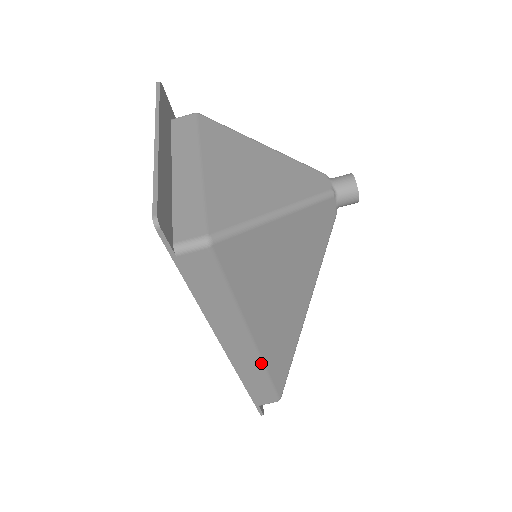
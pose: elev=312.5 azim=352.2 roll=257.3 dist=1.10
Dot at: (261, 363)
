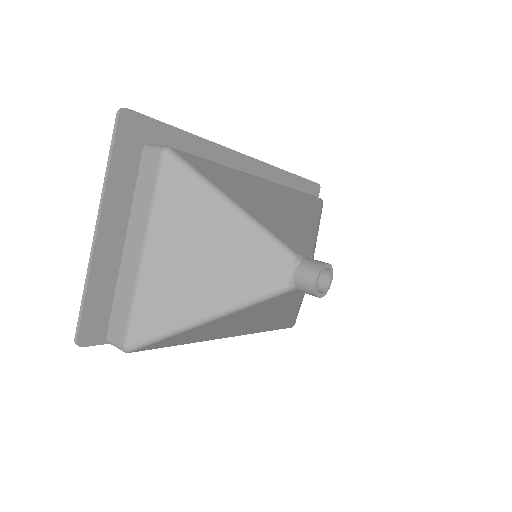
Dot at: (250, 333)
